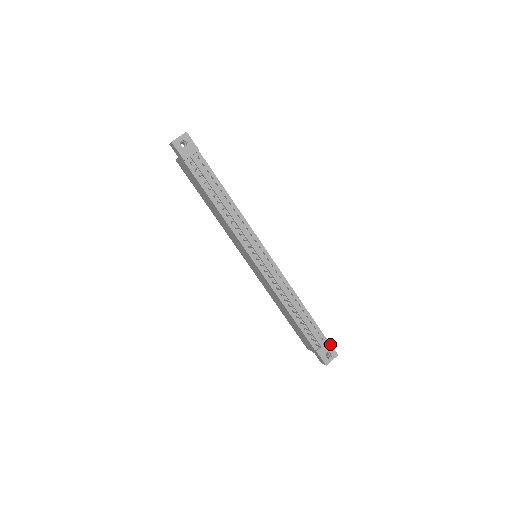
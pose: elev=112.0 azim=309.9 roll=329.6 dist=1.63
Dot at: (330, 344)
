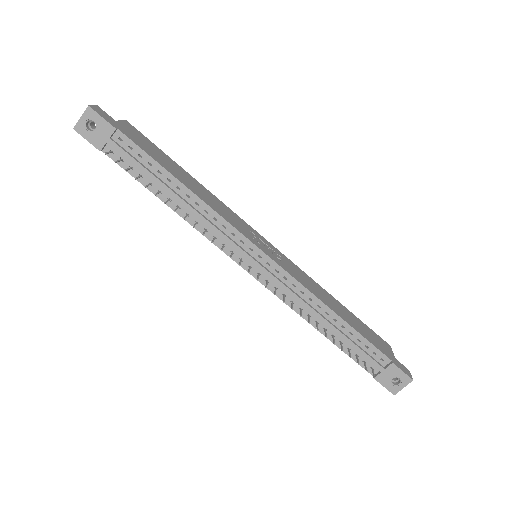
Dot at: (396, 367)
